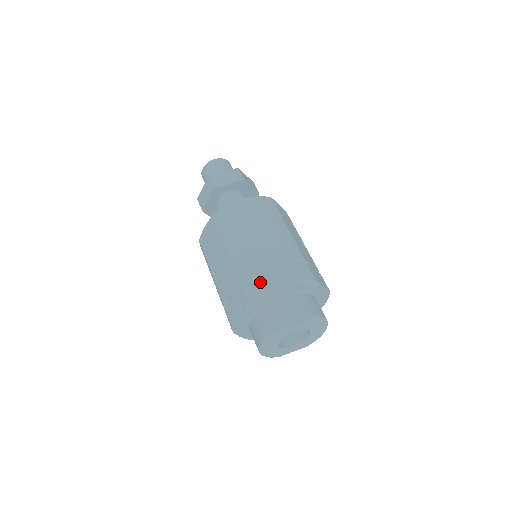
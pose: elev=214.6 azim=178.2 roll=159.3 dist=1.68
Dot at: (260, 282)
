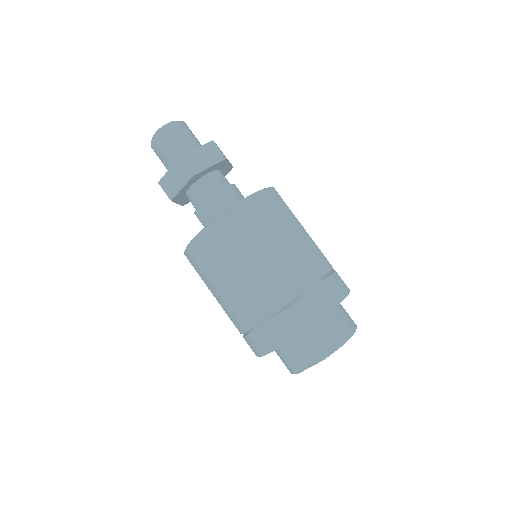
Dot at: (255, 343)
